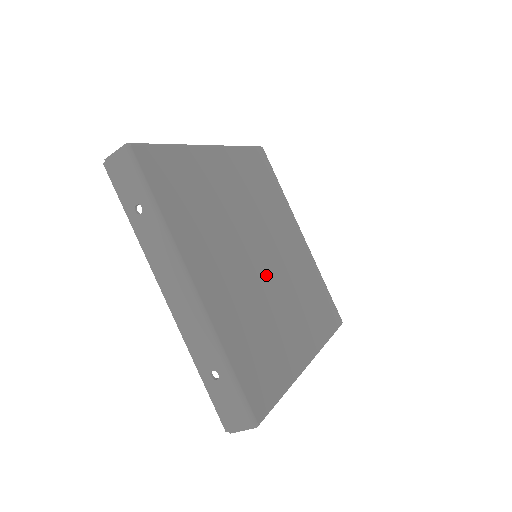
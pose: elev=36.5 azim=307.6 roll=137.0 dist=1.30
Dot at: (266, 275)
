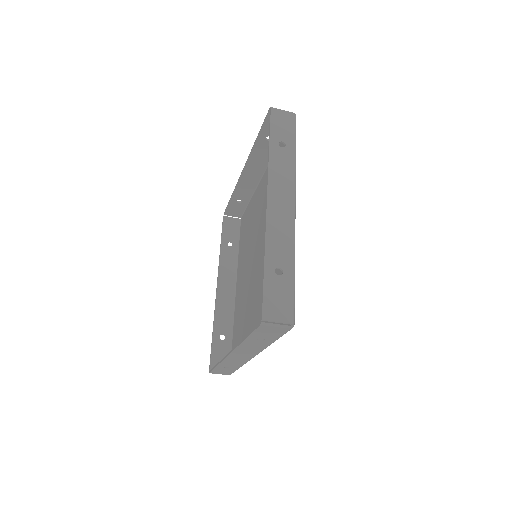
Dot at: occluded
